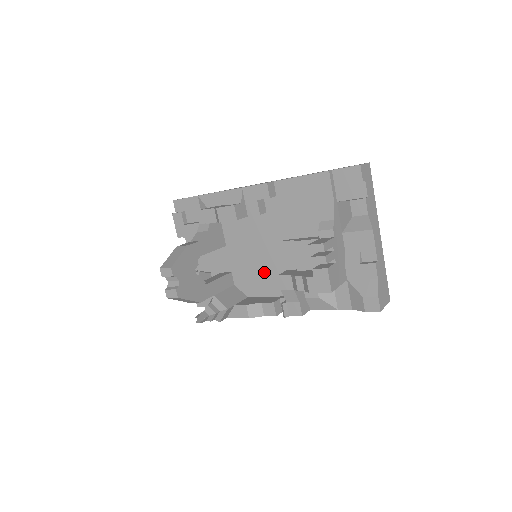
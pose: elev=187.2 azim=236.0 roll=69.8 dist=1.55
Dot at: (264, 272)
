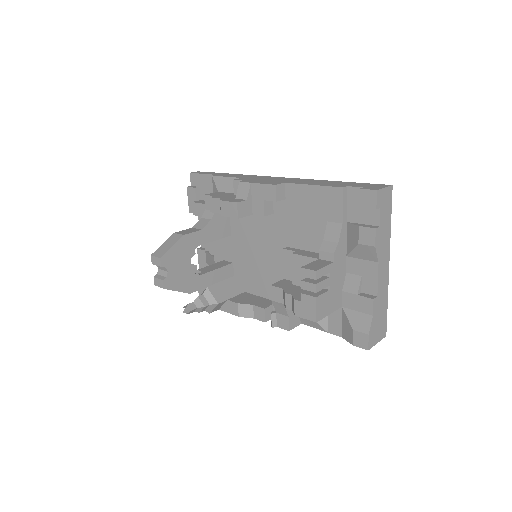
Dot at: (263, 273)
